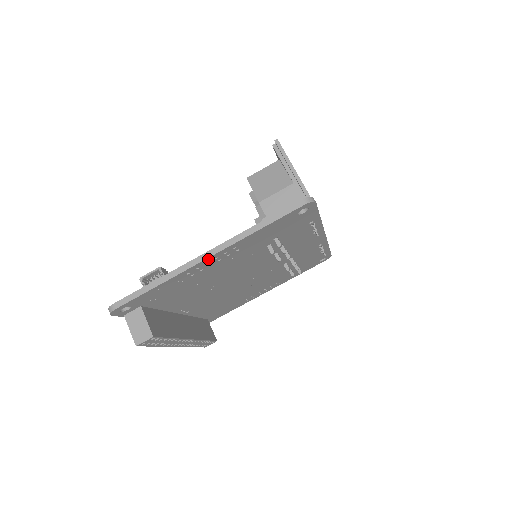
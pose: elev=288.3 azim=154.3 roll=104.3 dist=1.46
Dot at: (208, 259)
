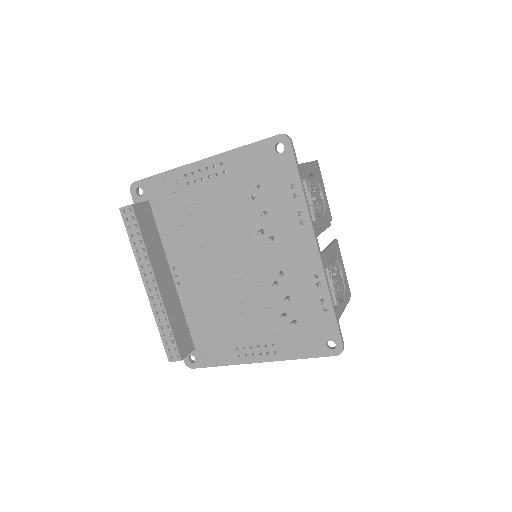
Dot at: (201, 163)
